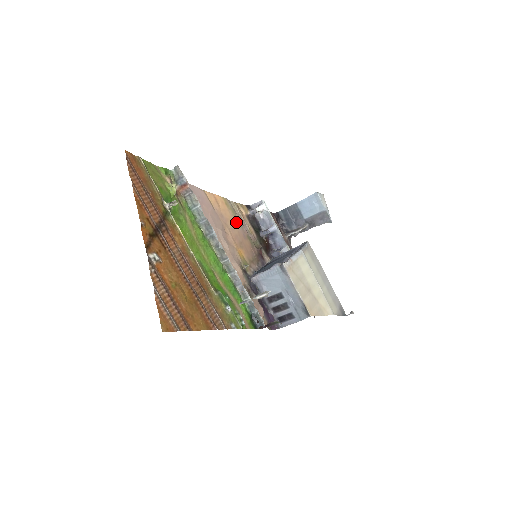
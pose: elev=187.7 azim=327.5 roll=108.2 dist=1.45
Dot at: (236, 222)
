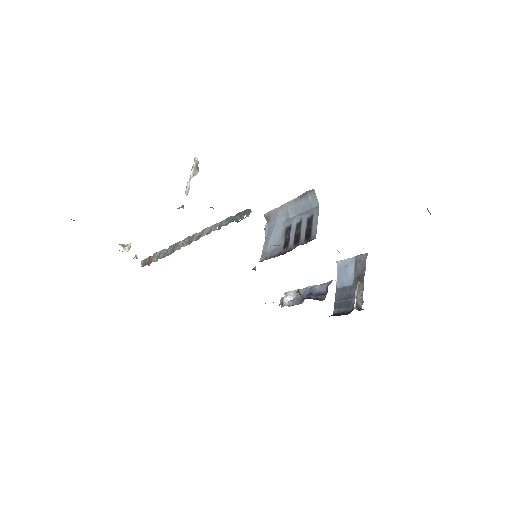
Dot at: occluded
